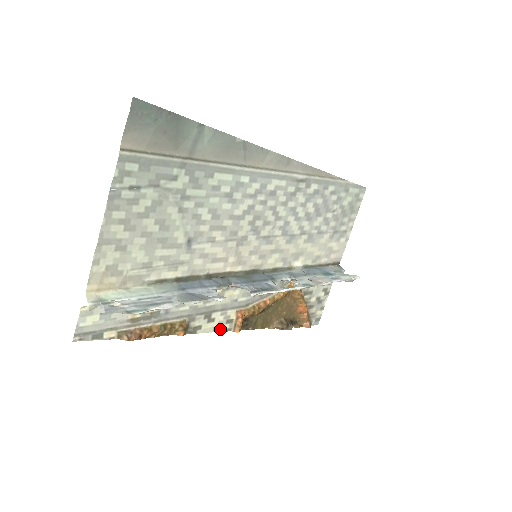
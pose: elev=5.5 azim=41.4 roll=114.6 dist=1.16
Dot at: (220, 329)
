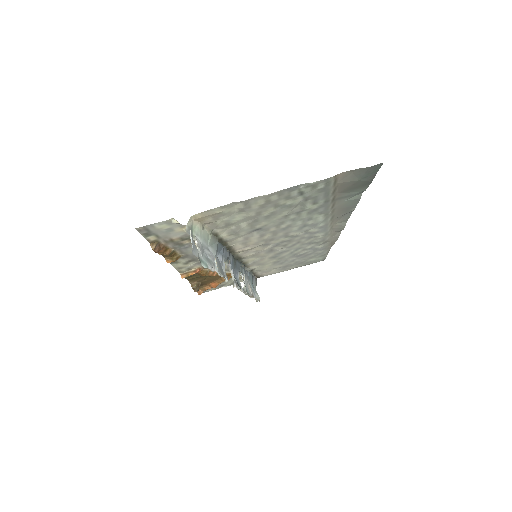
Dot at: (179, 269)
